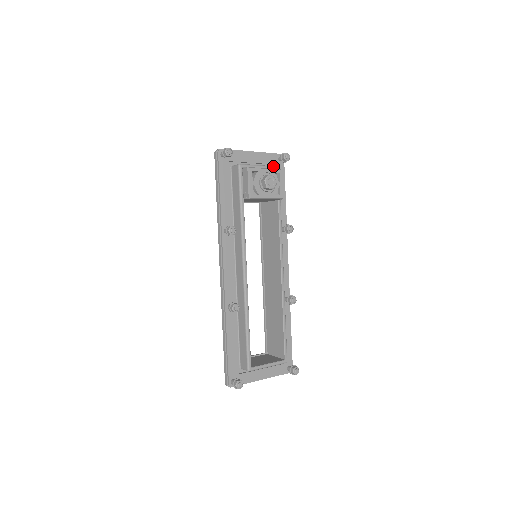
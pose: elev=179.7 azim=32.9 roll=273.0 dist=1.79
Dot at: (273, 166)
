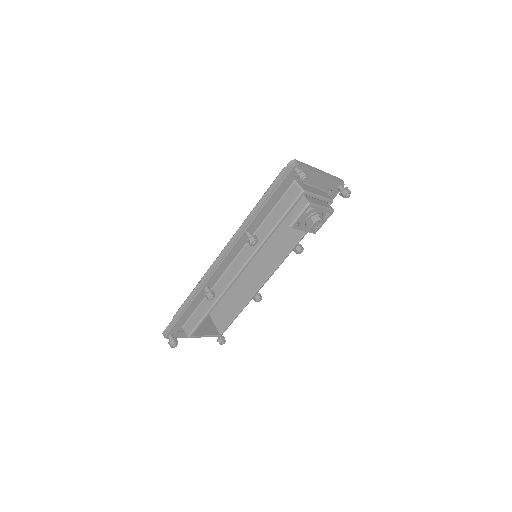
Dot at: (329, 199)
